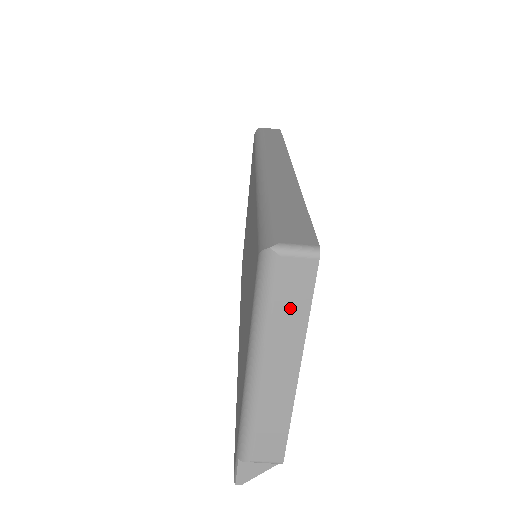
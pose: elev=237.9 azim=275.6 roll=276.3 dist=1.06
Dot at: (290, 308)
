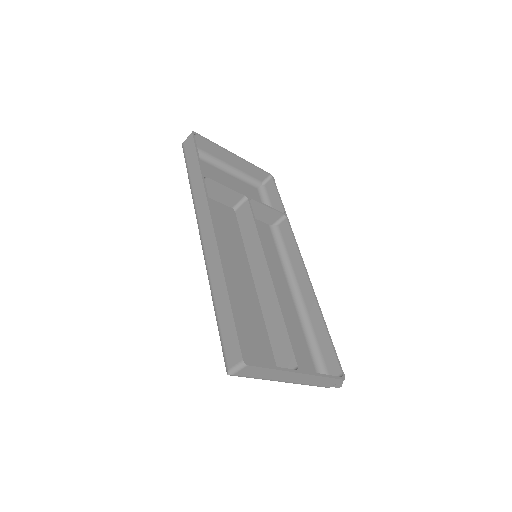
Dot at: (263, 374)
